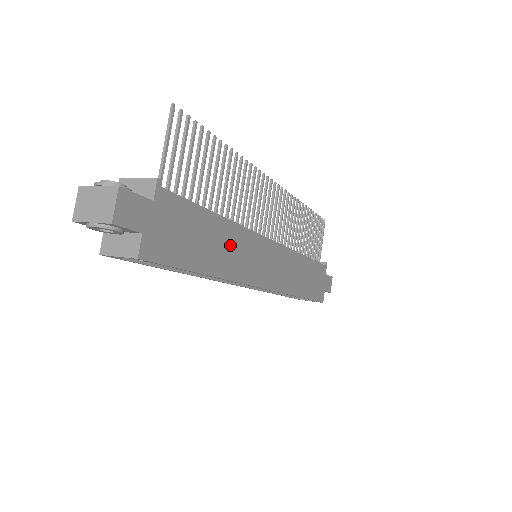
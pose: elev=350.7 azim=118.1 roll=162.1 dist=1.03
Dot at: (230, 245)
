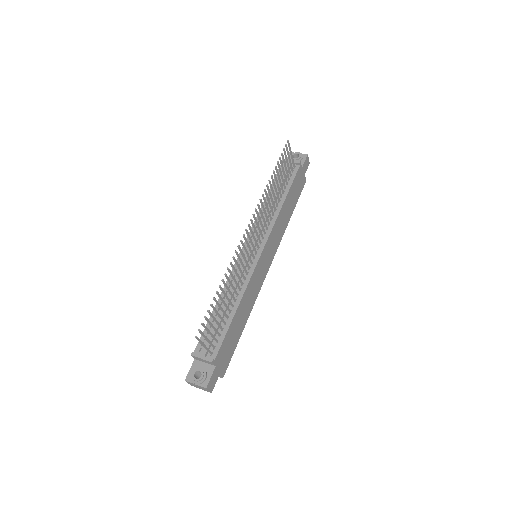
Dot at: (246, 303)
